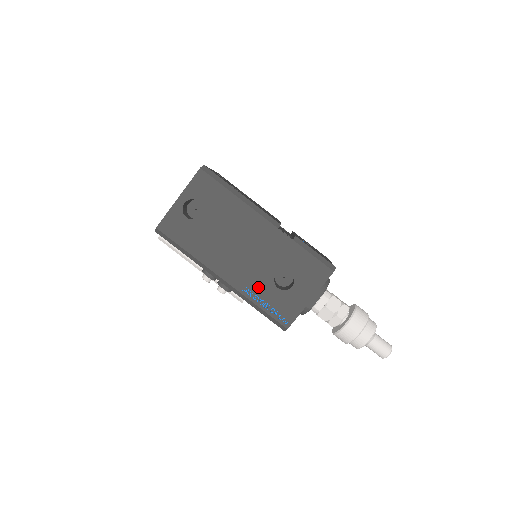
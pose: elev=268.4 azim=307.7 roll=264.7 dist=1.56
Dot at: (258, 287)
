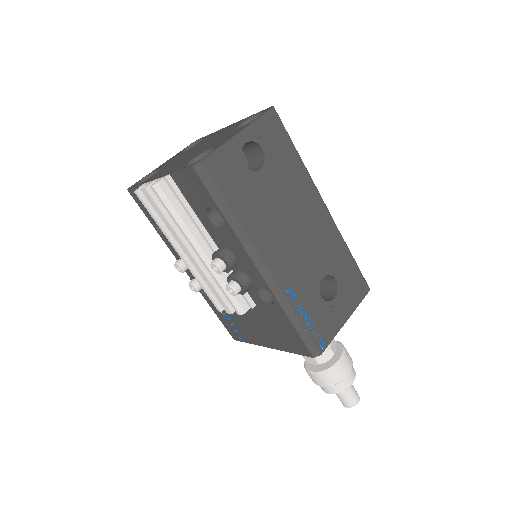
Dot at: (303, 290)
